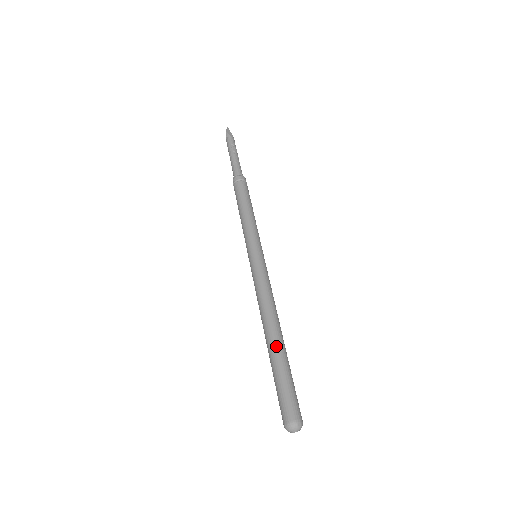
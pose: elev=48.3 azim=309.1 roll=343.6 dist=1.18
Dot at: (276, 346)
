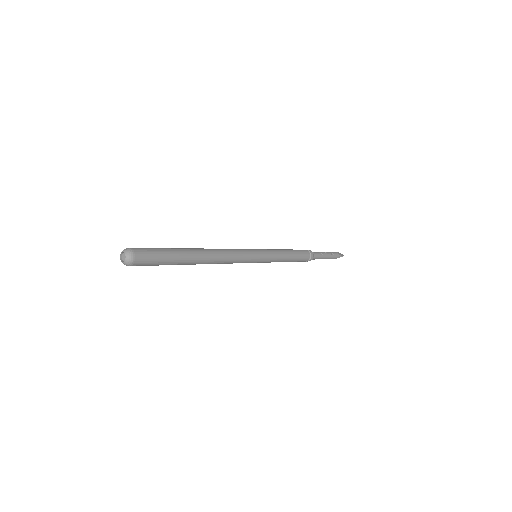
Dot at: occluded
